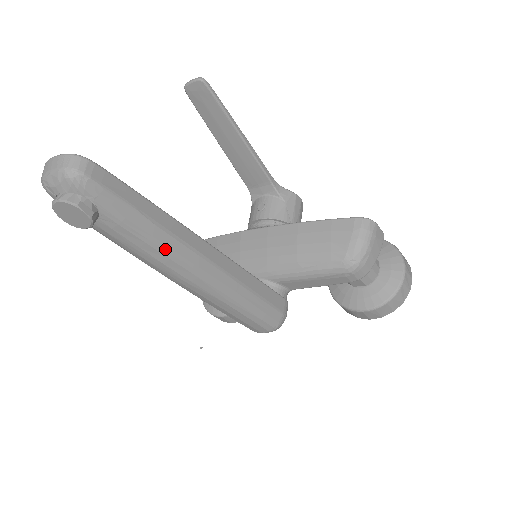
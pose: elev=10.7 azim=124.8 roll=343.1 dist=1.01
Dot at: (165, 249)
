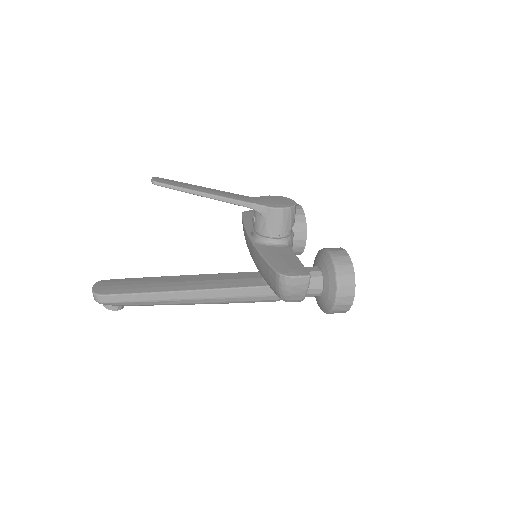
Dot at: (163, 304)
